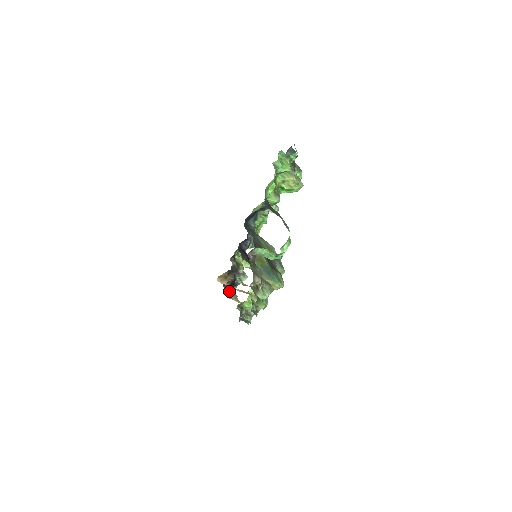
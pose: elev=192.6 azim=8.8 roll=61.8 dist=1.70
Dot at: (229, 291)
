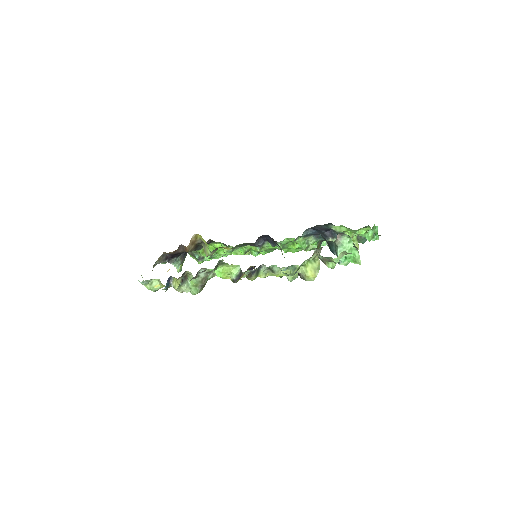
Dot at: (164, 256)
